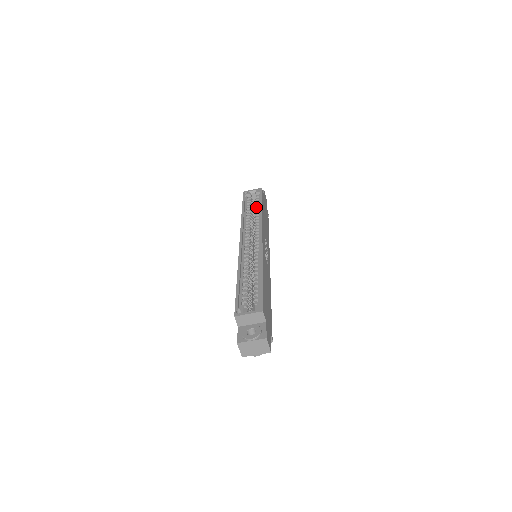
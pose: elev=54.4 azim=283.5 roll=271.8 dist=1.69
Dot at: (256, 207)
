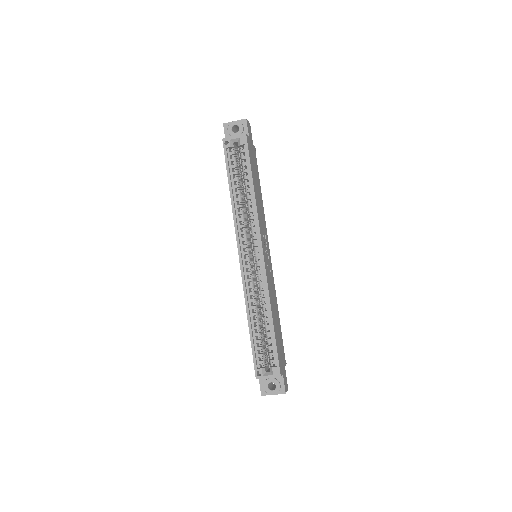
Dot at: (245, 179)
